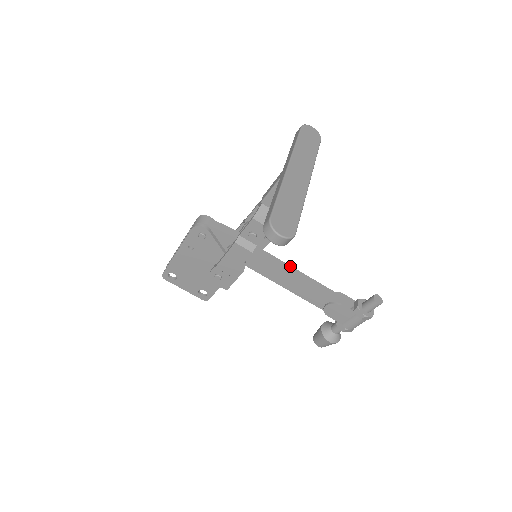
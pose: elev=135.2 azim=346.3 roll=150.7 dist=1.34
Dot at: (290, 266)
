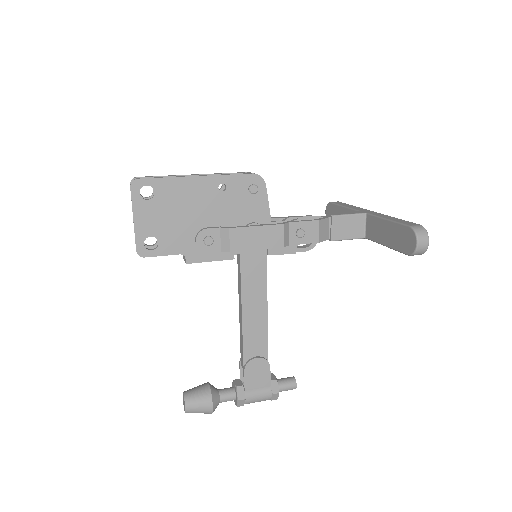
Dot at: occluded
